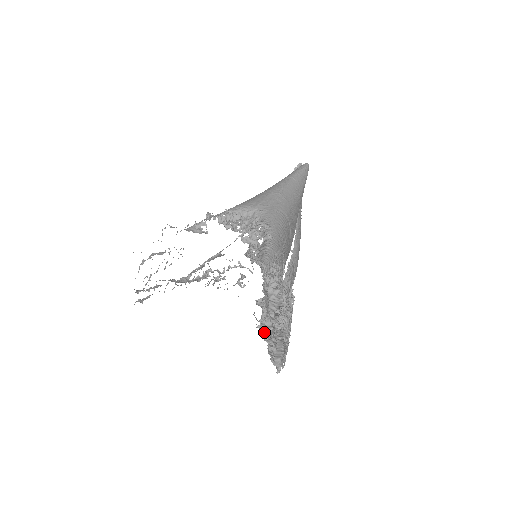
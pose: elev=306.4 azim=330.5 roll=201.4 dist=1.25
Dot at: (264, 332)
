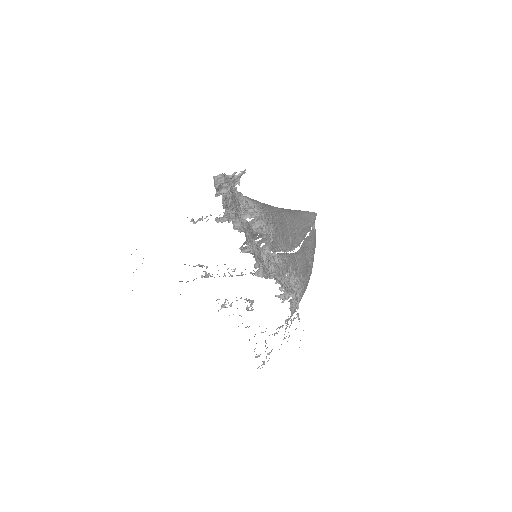
Dot at: occluded
